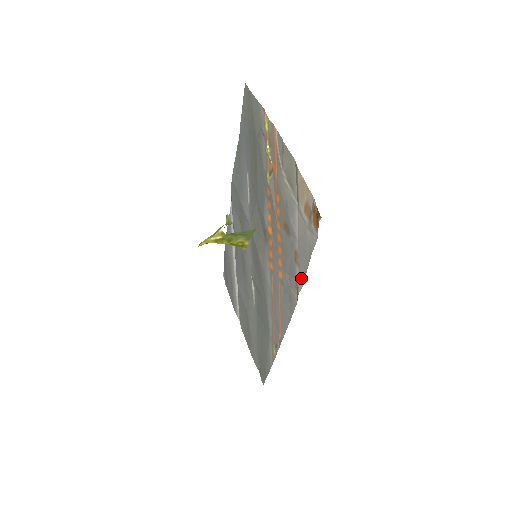
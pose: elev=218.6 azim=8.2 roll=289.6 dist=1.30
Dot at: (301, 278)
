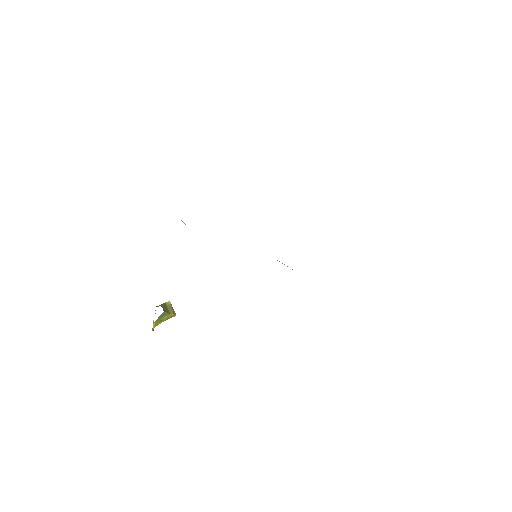
Dot at: occluded
